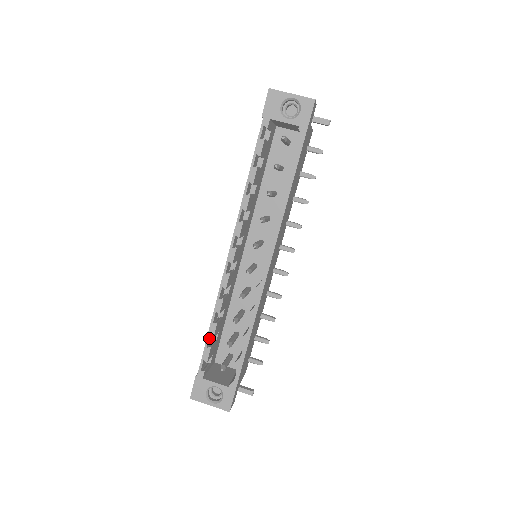
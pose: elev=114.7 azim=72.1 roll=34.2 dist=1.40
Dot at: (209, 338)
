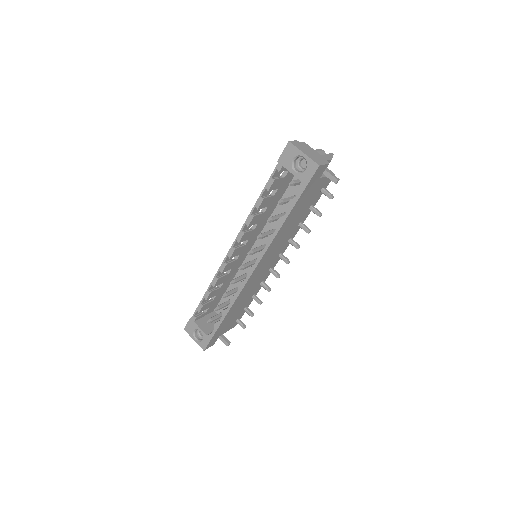
Dot at: (204, 298)
